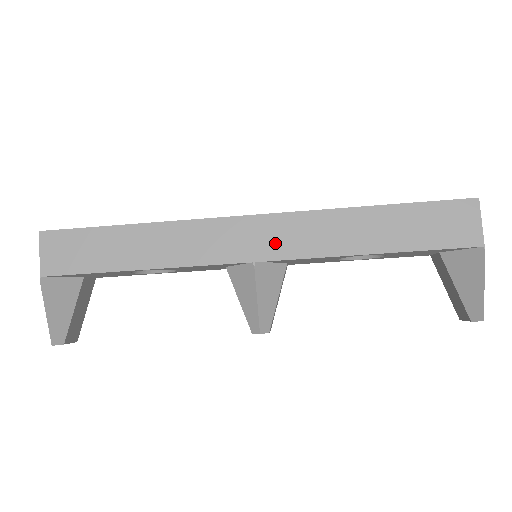
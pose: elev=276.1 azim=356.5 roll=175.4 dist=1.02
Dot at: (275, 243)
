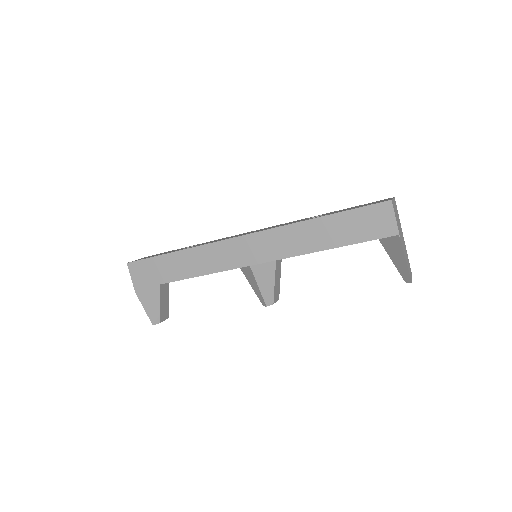
Dot at: (260, 252)
